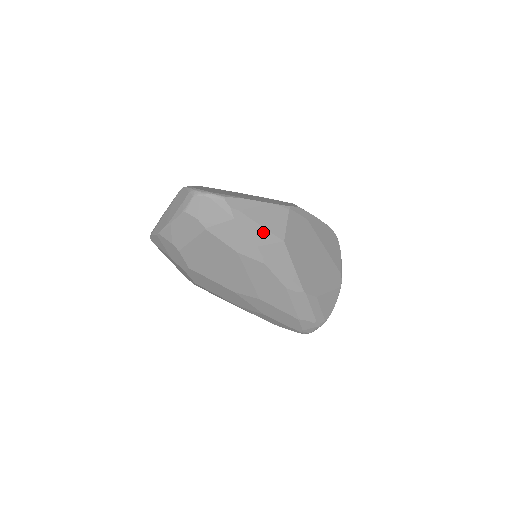
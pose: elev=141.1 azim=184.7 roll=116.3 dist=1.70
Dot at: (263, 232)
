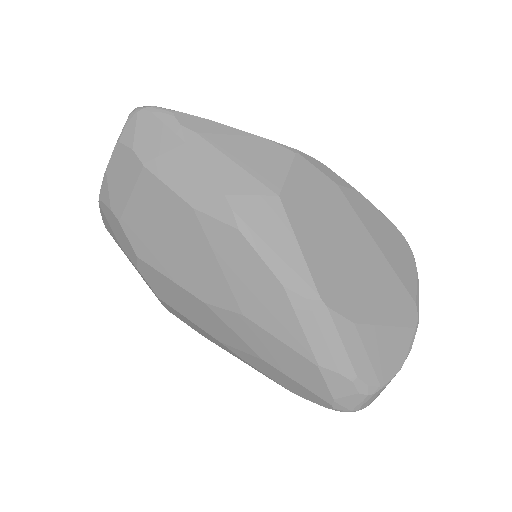
Dot at: (238, 173)
